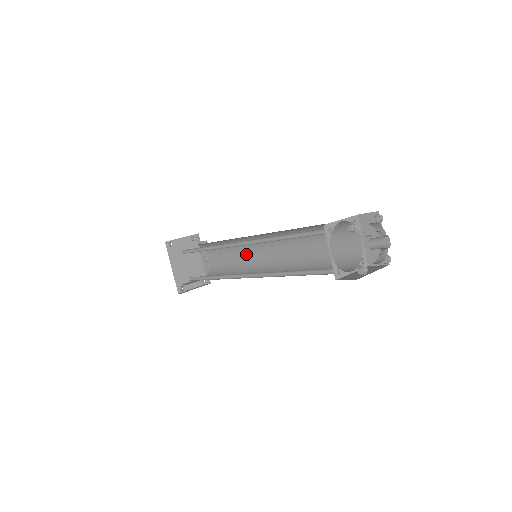
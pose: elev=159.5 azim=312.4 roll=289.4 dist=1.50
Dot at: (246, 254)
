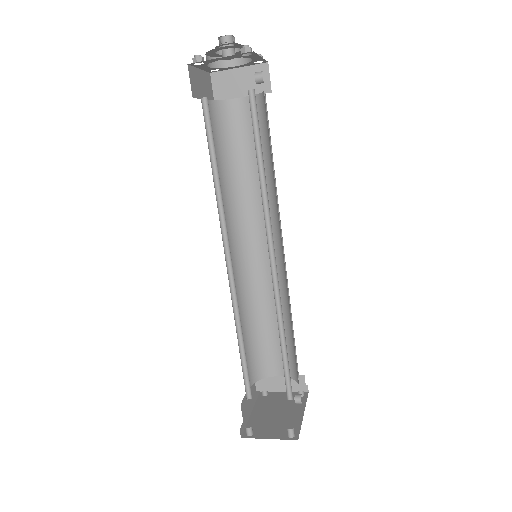
Dot at: occluded
